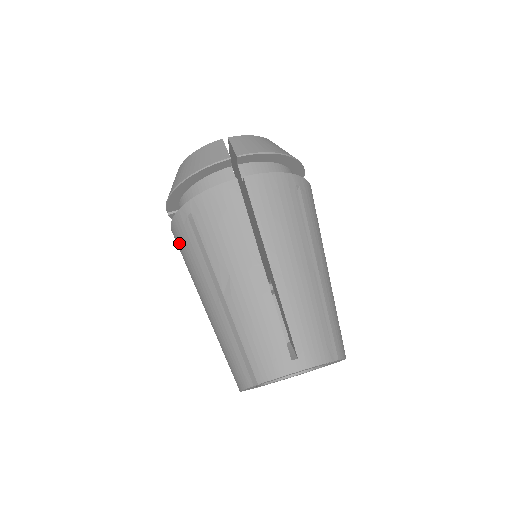
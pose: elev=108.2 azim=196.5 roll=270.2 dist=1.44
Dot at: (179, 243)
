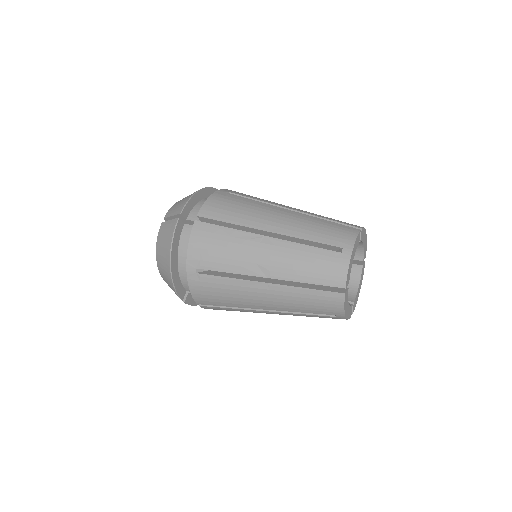
Dot at: (210, 299)
